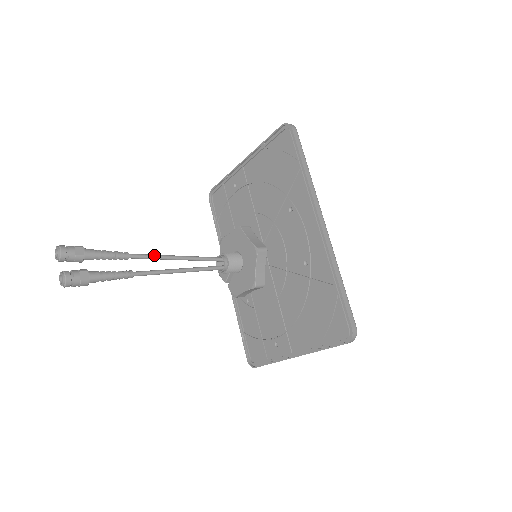
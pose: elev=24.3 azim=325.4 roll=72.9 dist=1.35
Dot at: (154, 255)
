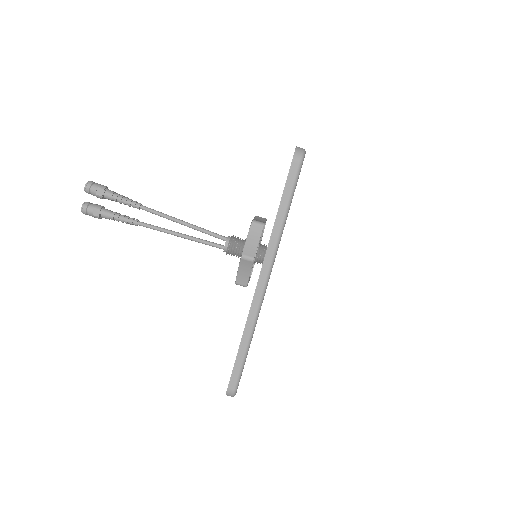
Dot at: (162, 214)
